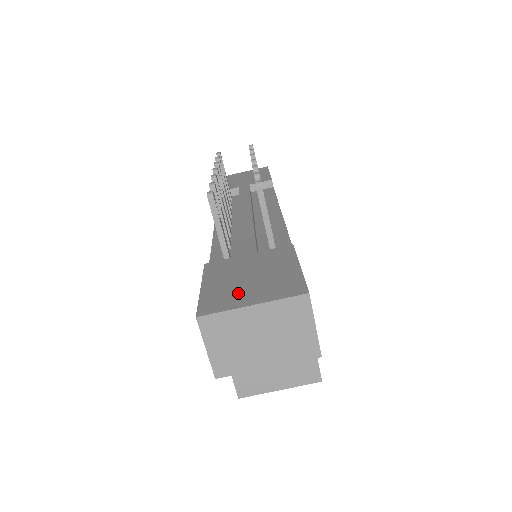
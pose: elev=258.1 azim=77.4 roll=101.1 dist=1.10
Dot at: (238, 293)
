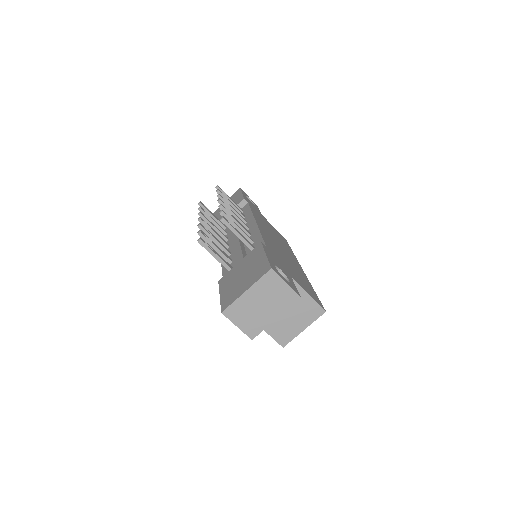
Dot at: (238, 288)
